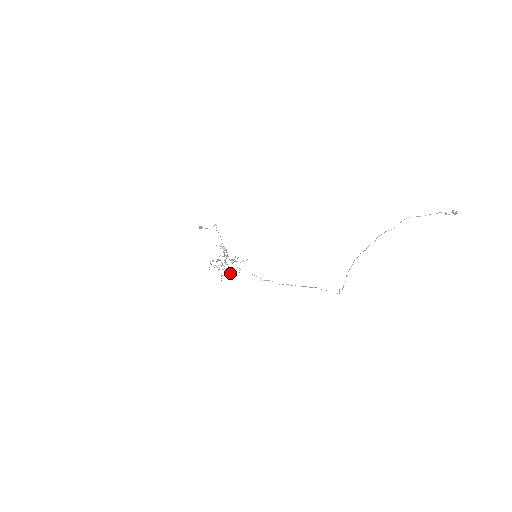
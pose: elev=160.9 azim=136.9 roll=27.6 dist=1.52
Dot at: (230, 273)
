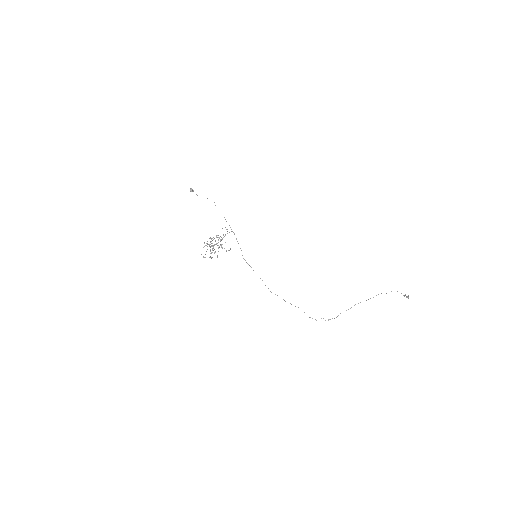
Dot at: (210, 256)
